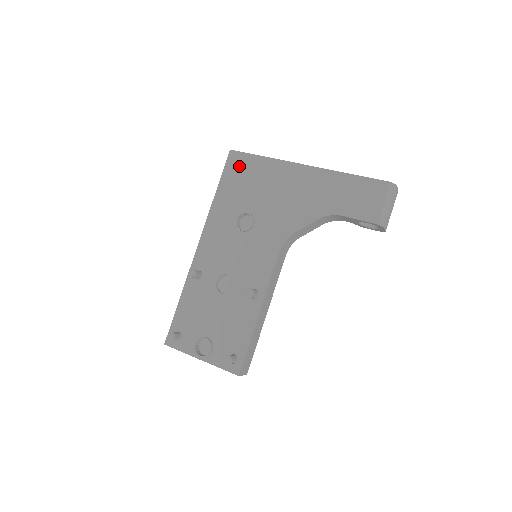
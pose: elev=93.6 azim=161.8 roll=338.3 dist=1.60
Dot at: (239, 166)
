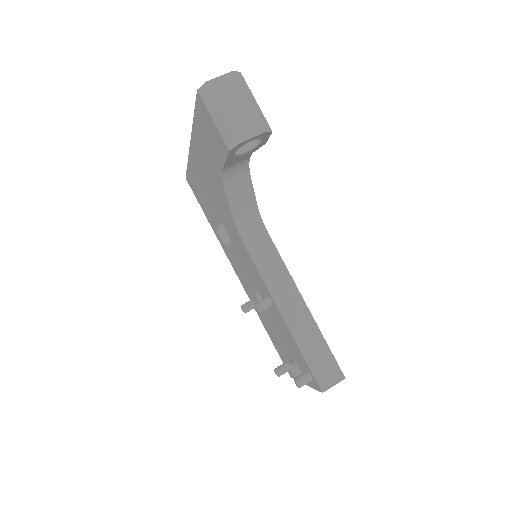
Dot at: (194, 187)
